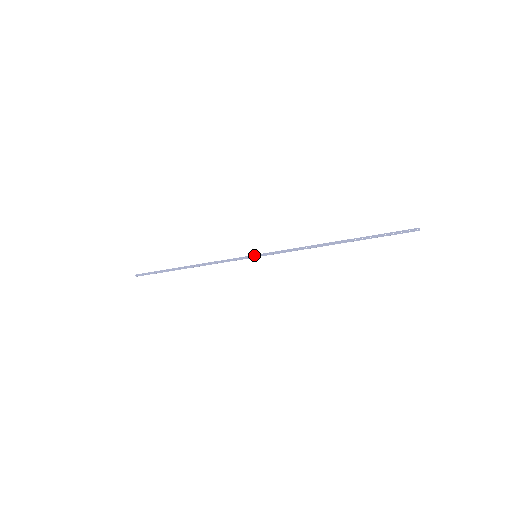
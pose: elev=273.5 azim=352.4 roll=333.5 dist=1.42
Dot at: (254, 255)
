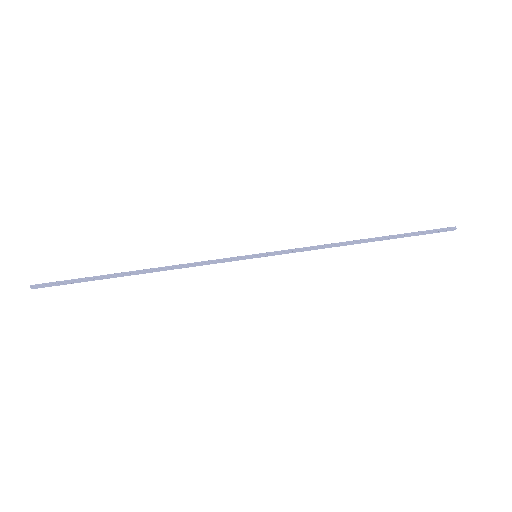
Dot at: (254, 256)
